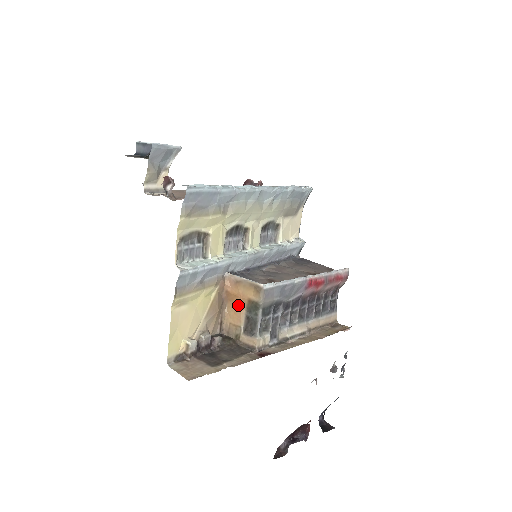
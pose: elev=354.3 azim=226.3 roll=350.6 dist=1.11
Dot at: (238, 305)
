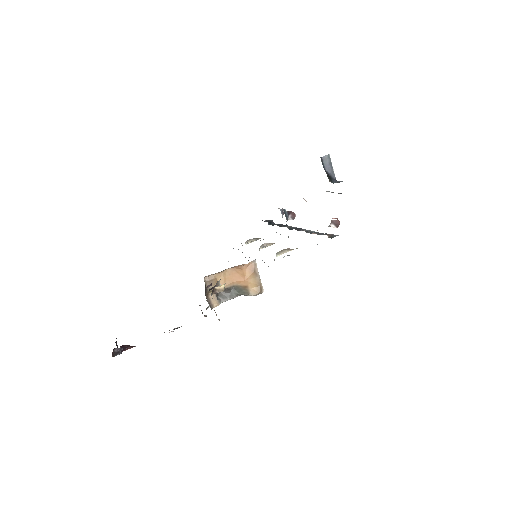
Dot at: (235, 279)
